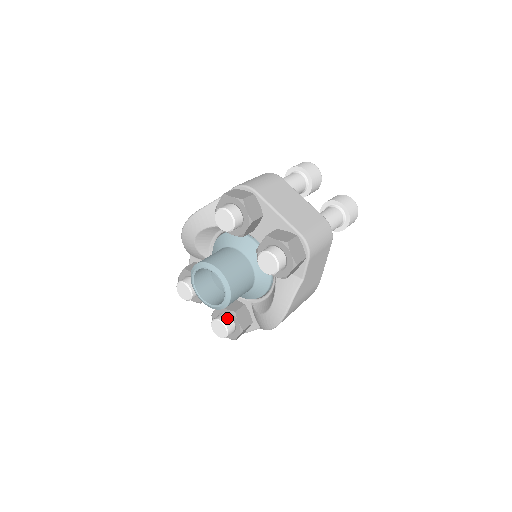
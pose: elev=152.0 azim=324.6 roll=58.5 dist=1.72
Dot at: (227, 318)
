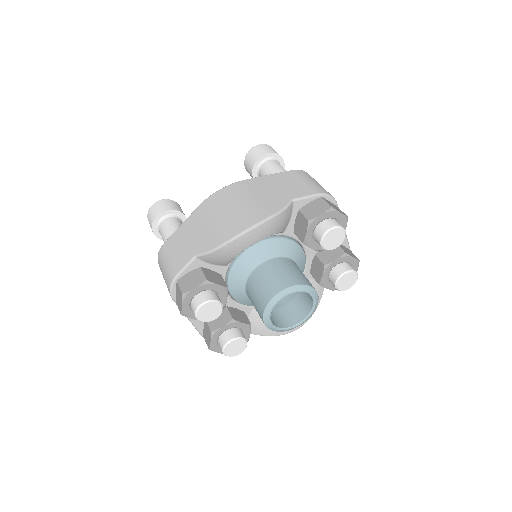
Dot at: occluded
